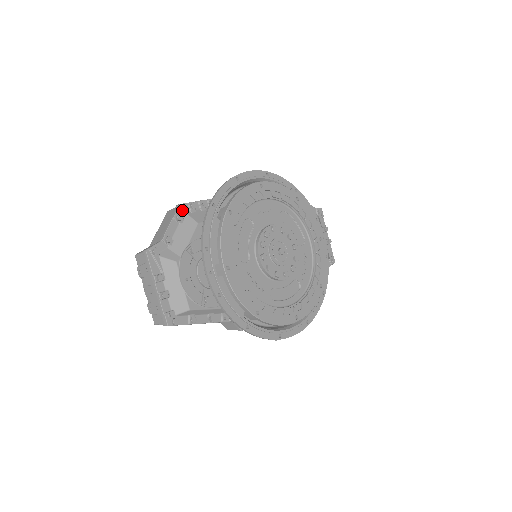
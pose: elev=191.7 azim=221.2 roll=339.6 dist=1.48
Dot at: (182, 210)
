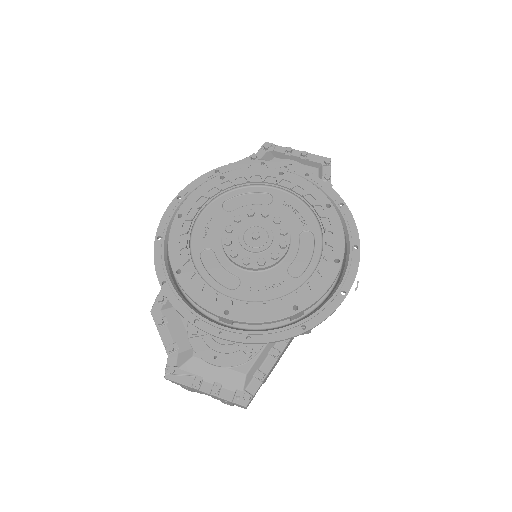
Dot at: (157, 312)
